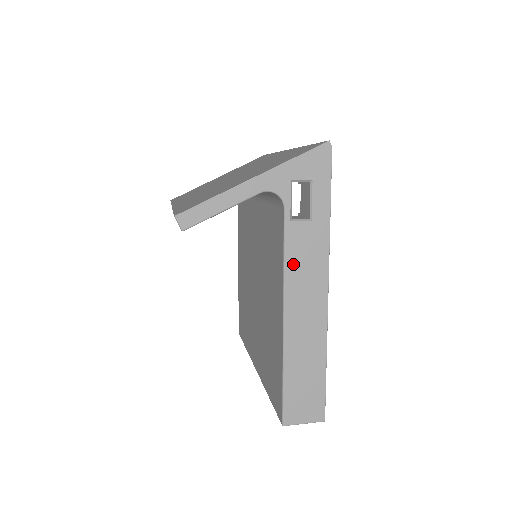
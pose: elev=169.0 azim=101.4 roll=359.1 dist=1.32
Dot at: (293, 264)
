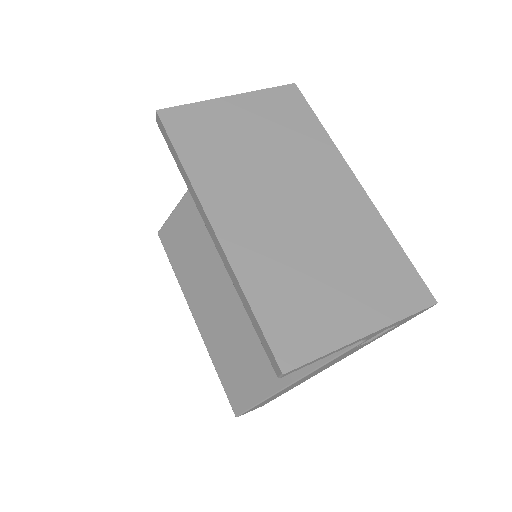
Dot at: (330, 363)
